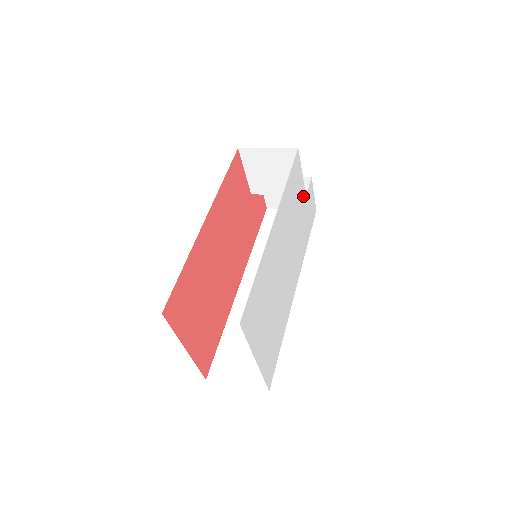
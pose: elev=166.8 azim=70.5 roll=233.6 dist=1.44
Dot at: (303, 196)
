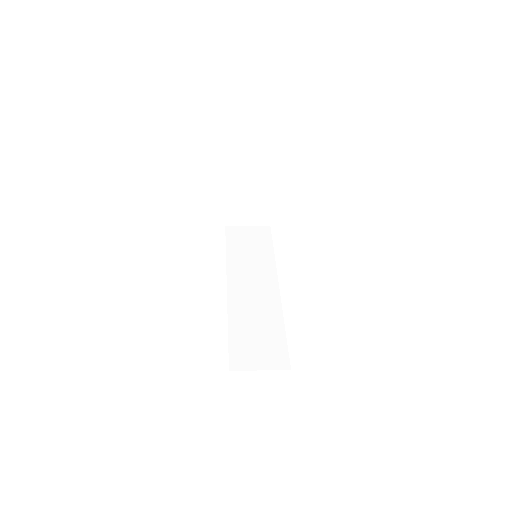
Dot at: occluded
